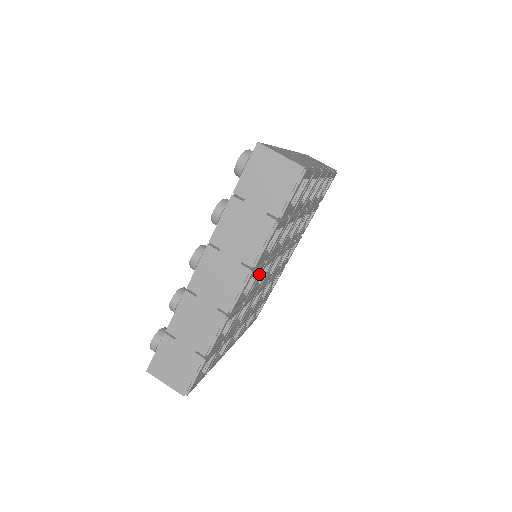
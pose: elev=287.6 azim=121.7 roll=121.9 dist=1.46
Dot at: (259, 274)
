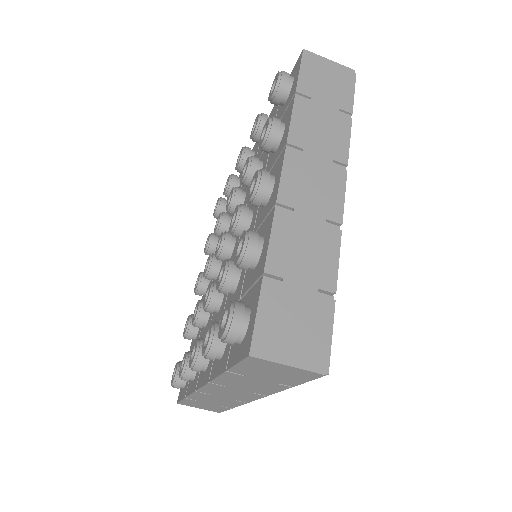
Dot at: occluded
